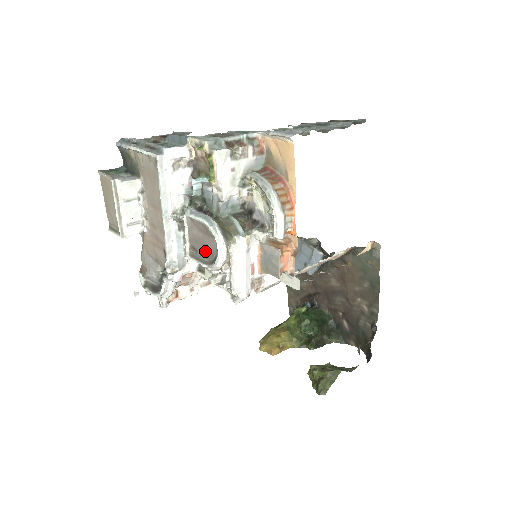
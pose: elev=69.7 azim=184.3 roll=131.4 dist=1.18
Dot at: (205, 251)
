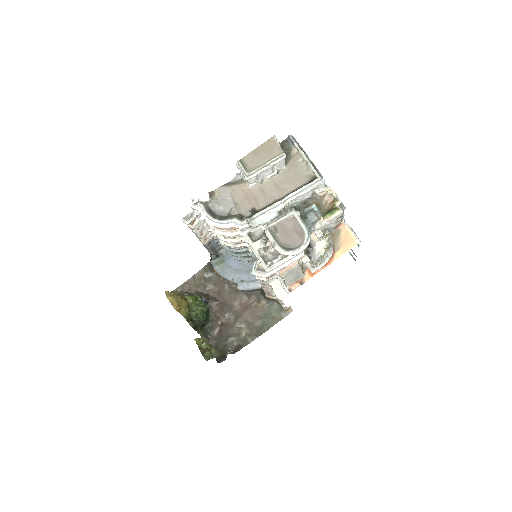
Dot at: (285, 239)
